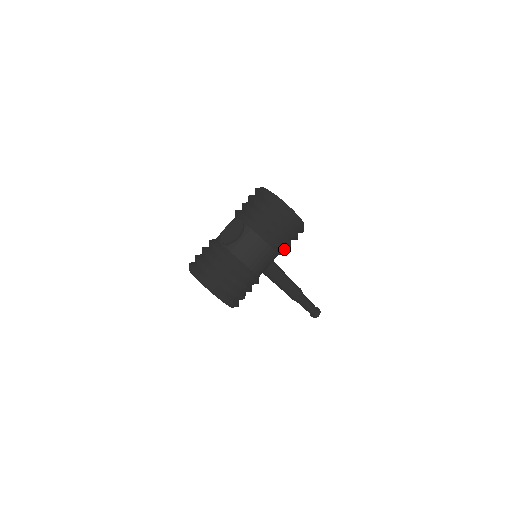
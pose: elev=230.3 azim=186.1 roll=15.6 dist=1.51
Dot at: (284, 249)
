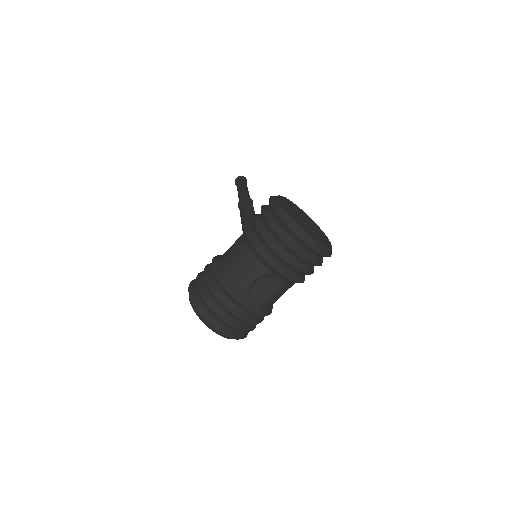
Dot at: occluded
